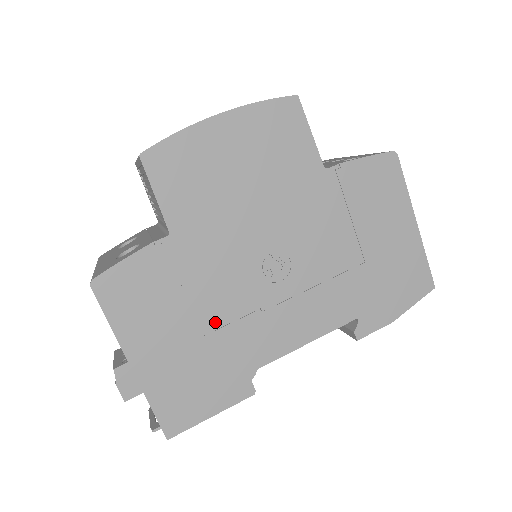
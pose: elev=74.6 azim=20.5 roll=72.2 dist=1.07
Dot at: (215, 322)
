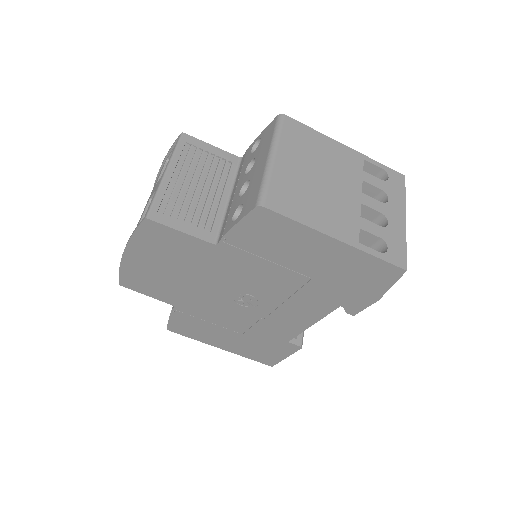
Dot at: (242, 329)
